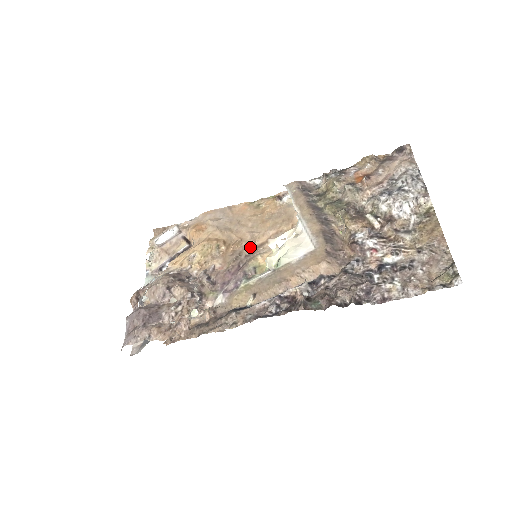
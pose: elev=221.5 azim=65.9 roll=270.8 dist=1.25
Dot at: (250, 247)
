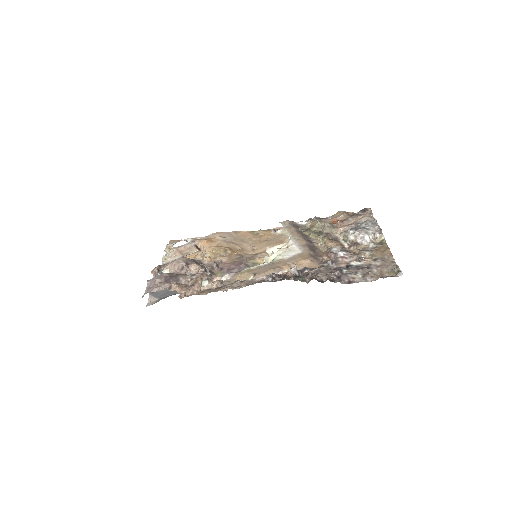
Dot at: (250, 254)
